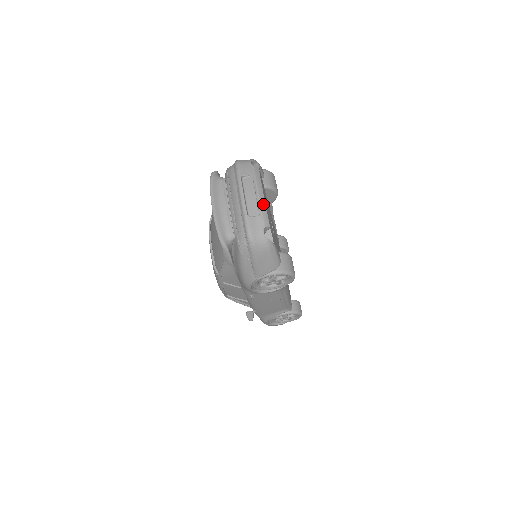
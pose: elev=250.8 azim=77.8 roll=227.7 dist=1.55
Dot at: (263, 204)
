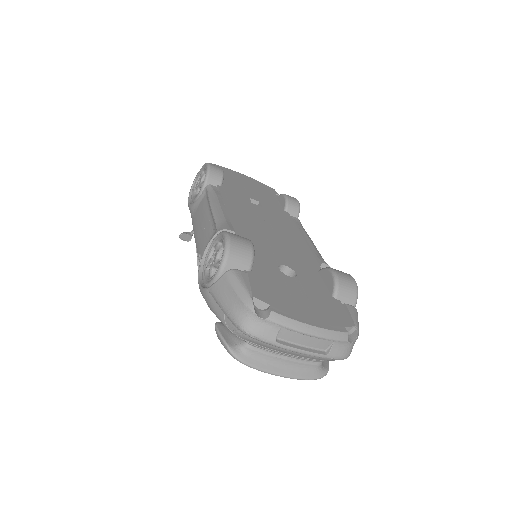
Dot at: (325, 333)
